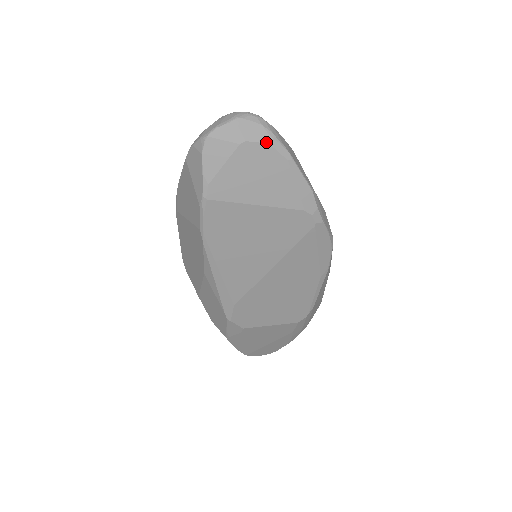
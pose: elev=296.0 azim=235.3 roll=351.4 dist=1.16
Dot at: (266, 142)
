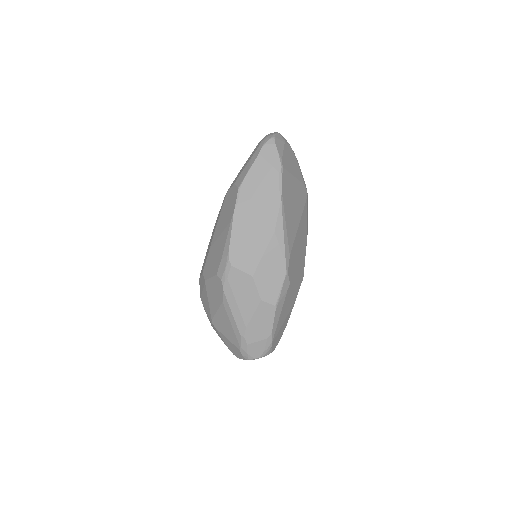
Dot at: (289, 145)
